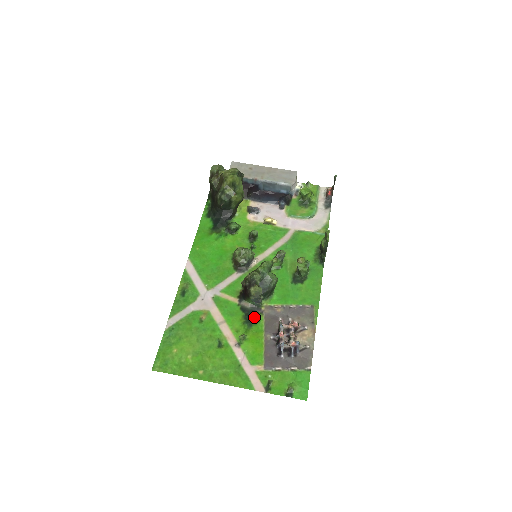
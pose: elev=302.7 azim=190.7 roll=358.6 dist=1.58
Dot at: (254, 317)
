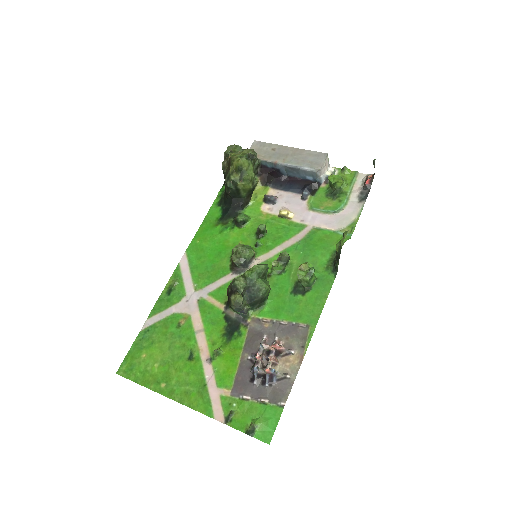
Dot at: (236, 330)
